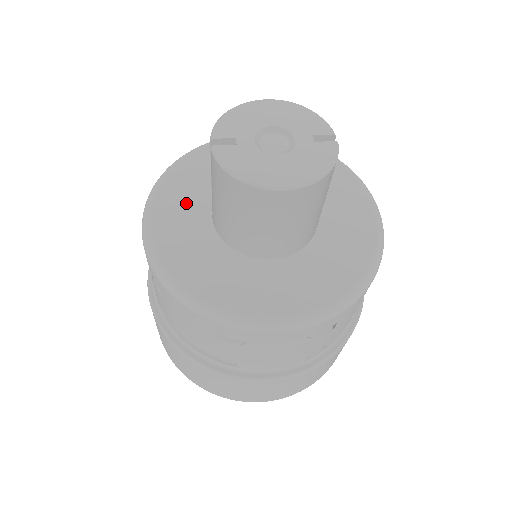
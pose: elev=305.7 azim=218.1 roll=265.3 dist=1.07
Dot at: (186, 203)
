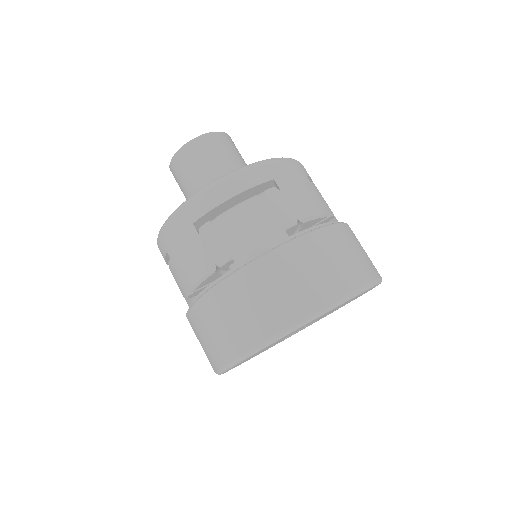
Dot at: occluded
